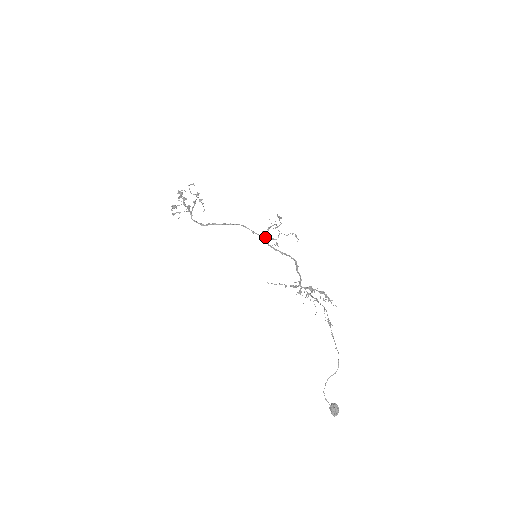
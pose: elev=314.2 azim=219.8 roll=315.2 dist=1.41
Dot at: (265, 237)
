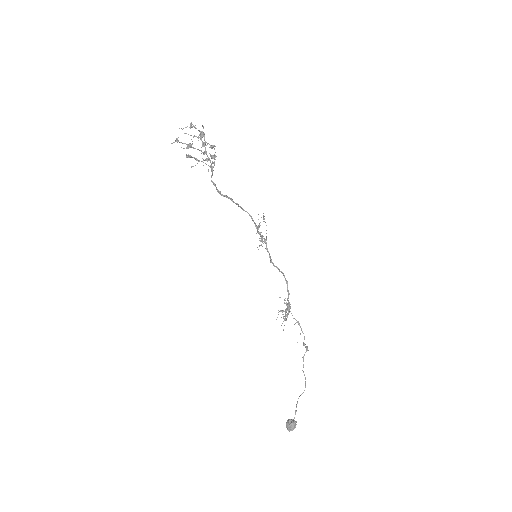
Dot at: occluded
